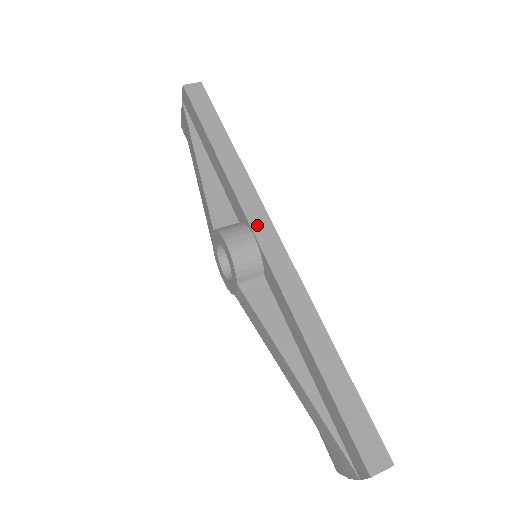
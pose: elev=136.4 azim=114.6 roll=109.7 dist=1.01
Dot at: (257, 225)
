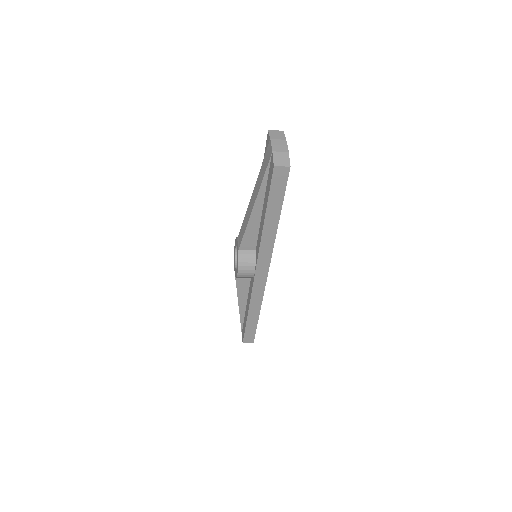
Dot at: occluded
